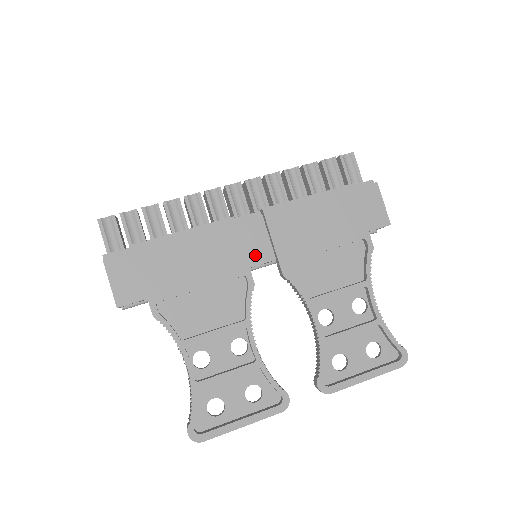
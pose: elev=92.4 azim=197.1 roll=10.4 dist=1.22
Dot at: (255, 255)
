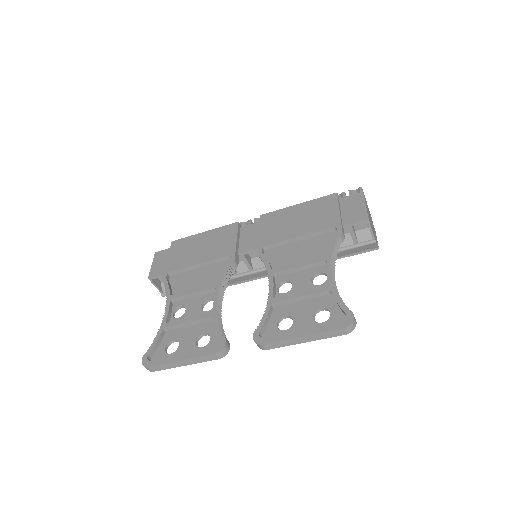
Dot at: (246, 246)
